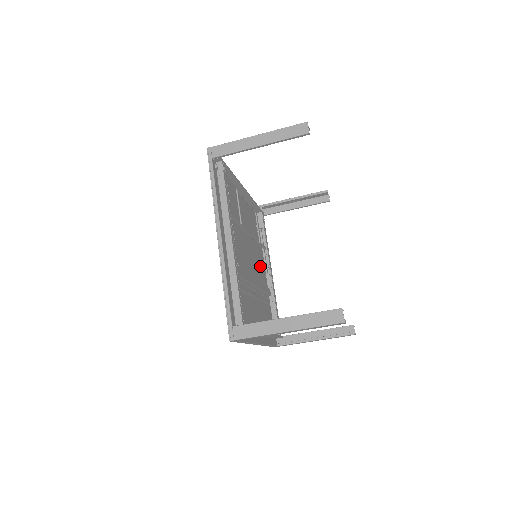
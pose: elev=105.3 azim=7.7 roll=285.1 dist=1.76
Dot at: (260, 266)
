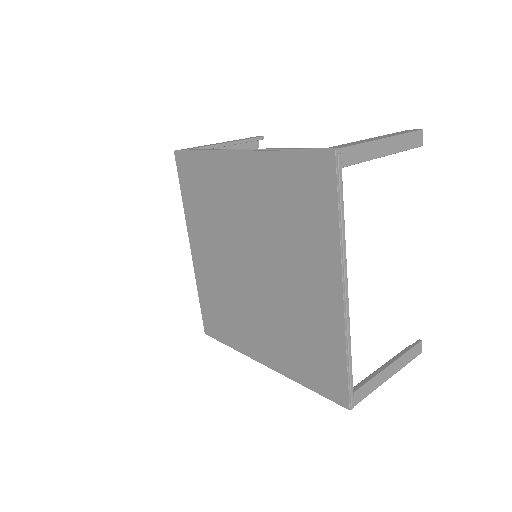
Dot at: occluded
